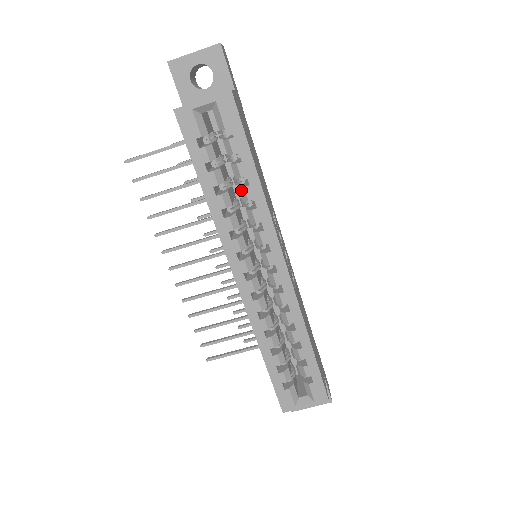
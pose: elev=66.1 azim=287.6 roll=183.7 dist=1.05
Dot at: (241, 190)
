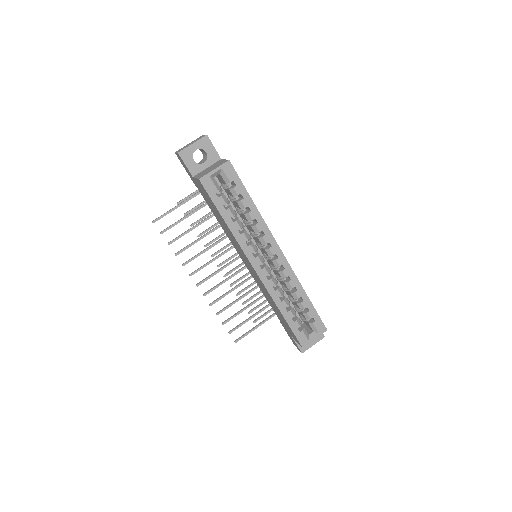
Dot at: (246, 215)
